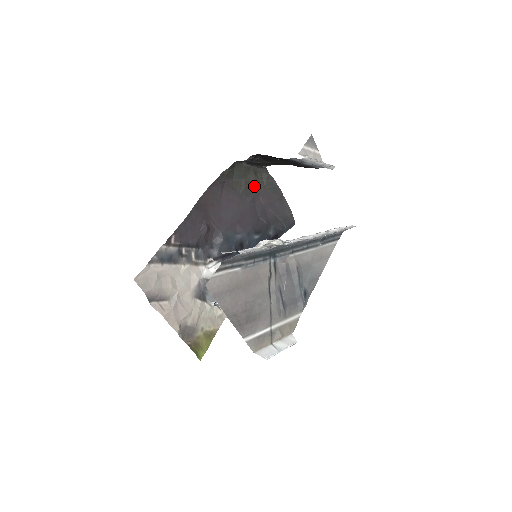
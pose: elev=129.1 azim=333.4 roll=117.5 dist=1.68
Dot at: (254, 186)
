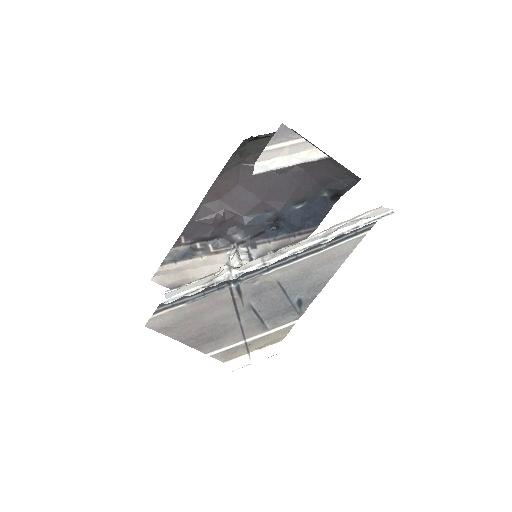
Dot at: occluded
